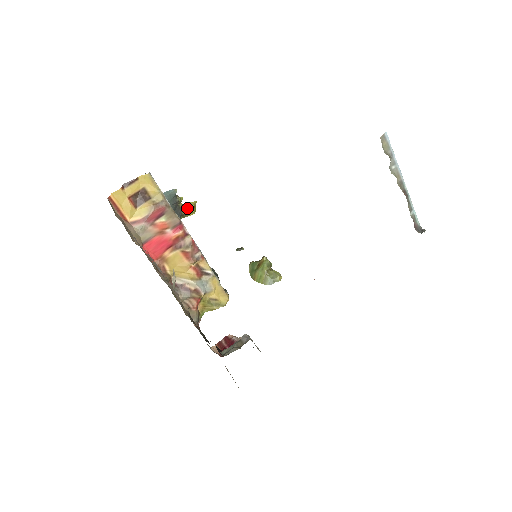
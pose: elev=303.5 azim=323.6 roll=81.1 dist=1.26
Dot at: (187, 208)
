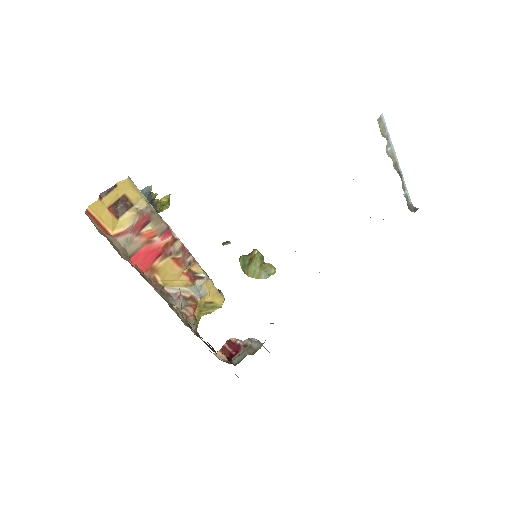
Dot at: (161, 203)
